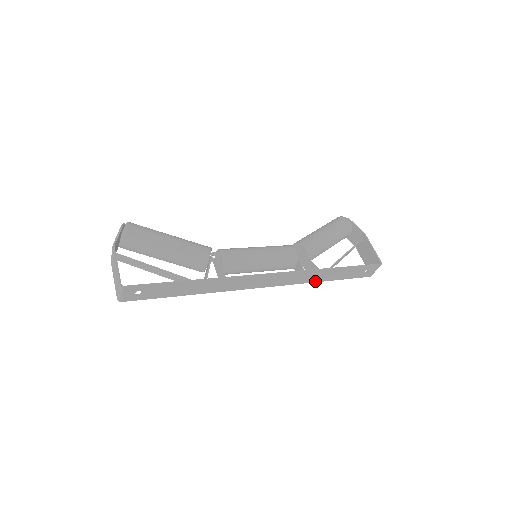
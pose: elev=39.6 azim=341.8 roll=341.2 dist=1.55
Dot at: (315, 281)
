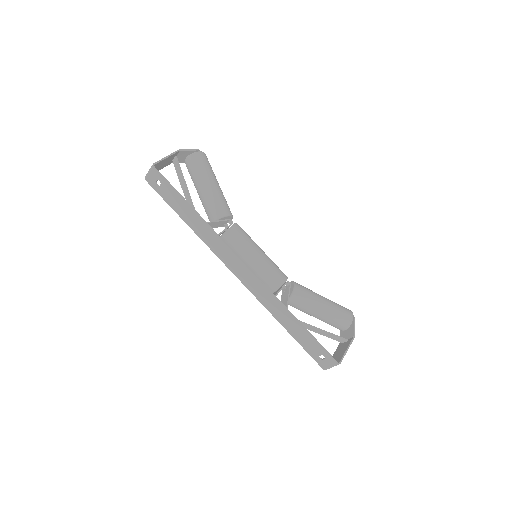
Dot at: (277, 317)
